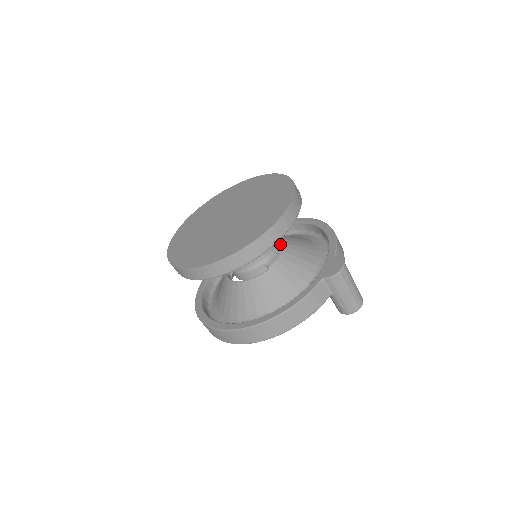
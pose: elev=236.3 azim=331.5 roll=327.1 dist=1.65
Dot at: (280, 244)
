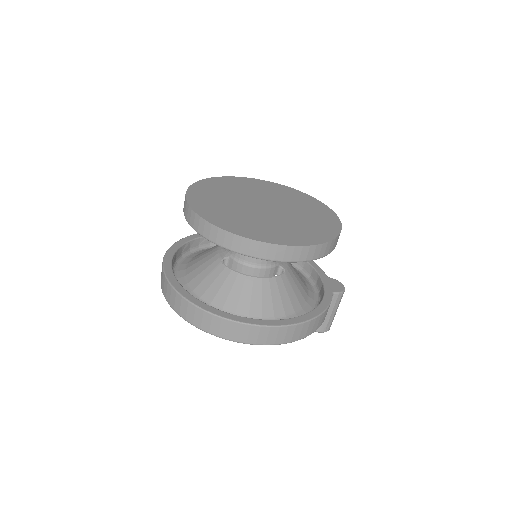
Dot at: occluded
